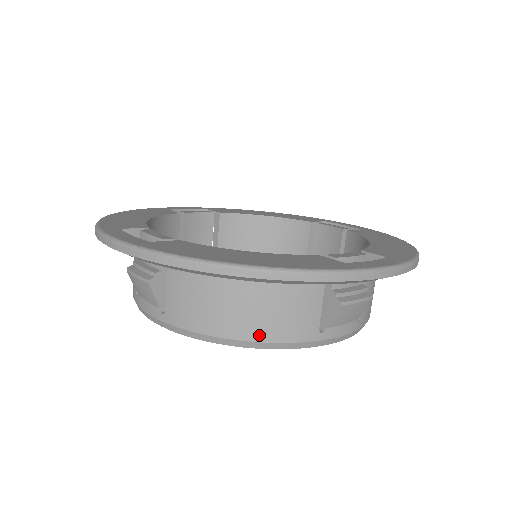
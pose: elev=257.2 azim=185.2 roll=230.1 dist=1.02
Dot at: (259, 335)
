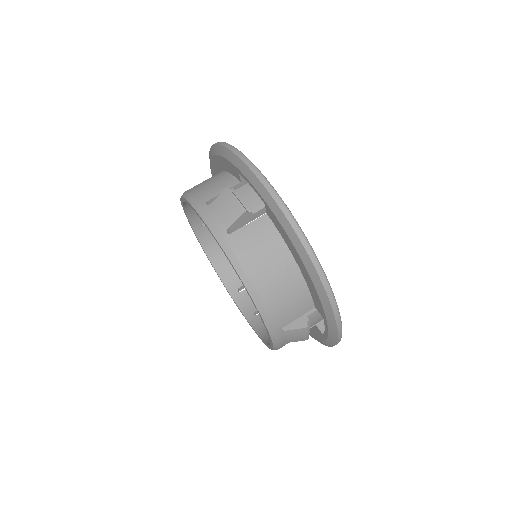
Dot at: (191, 190)
